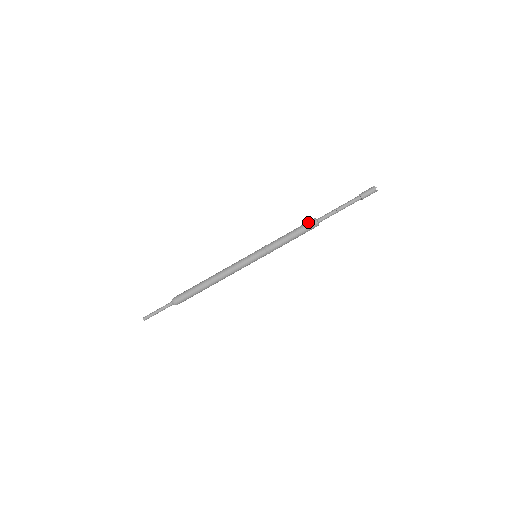
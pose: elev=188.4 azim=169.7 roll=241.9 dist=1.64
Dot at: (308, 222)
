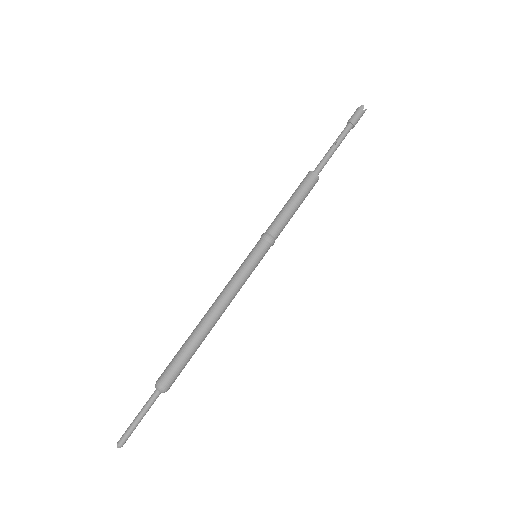
Dot at: (303, 179)
